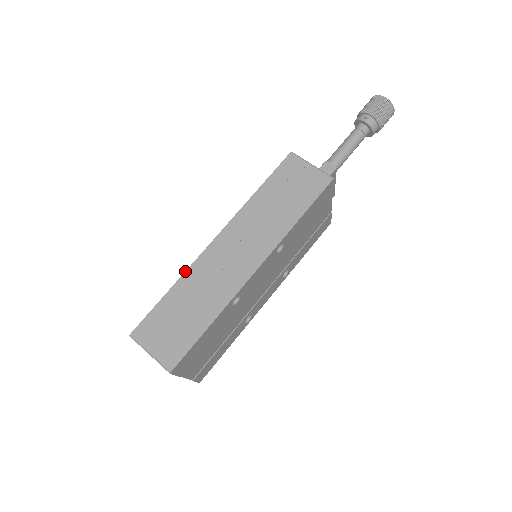
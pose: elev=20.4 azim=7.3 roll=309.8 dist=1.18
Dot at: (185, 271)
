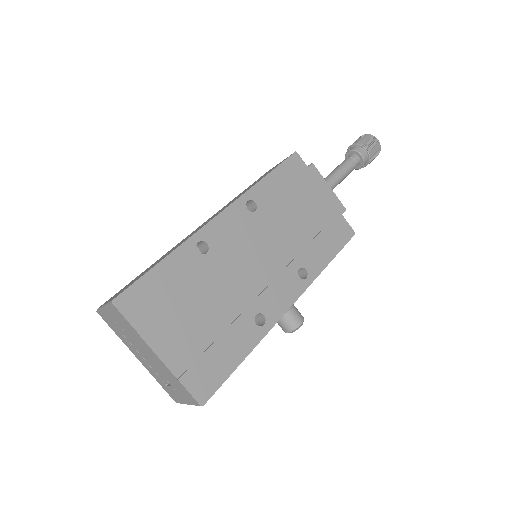
Dot at: occluded
